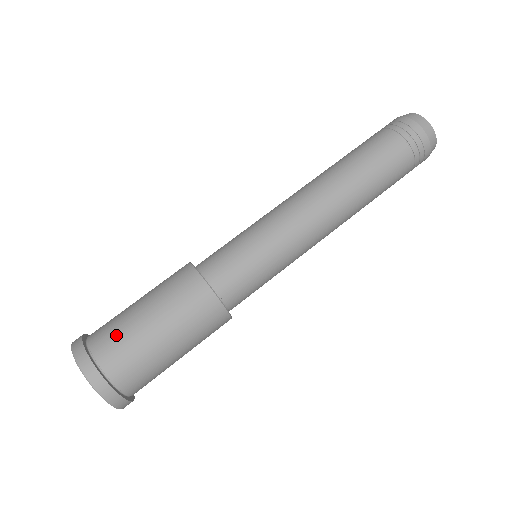
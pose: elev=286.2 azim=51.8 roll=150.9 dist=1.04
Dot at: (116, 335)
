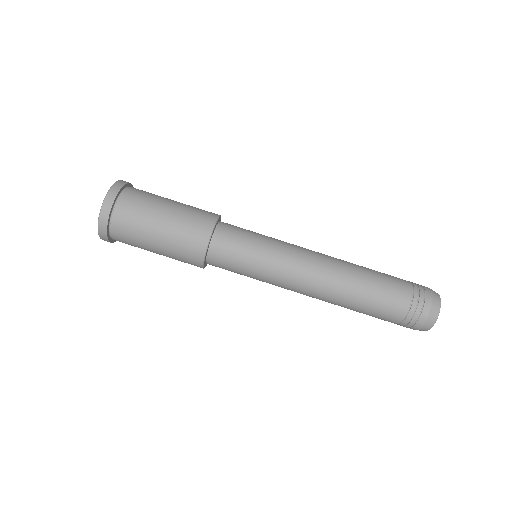
Dot at: (132, 229)
